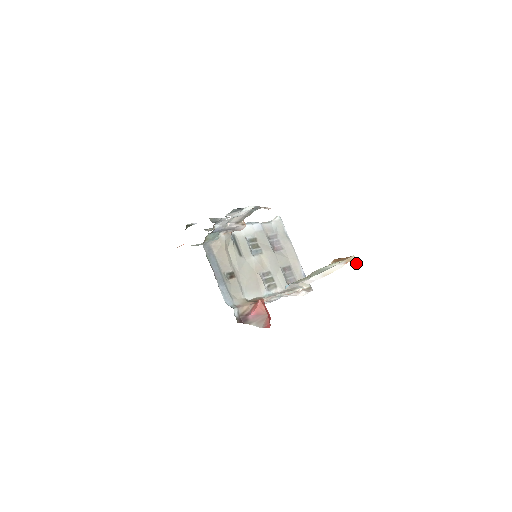
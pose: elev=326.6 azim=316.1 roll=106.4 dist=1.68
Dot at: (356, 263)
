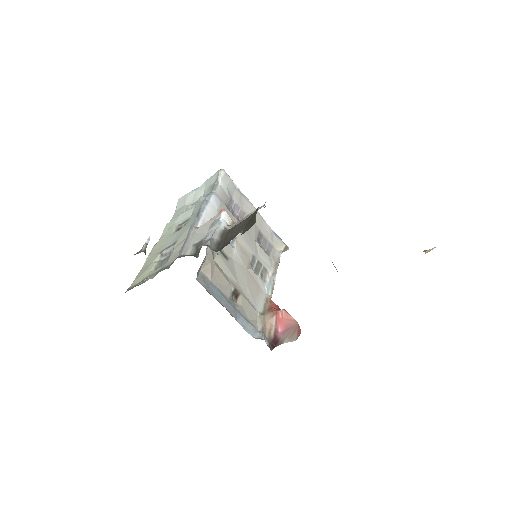
Dot at: occluded
